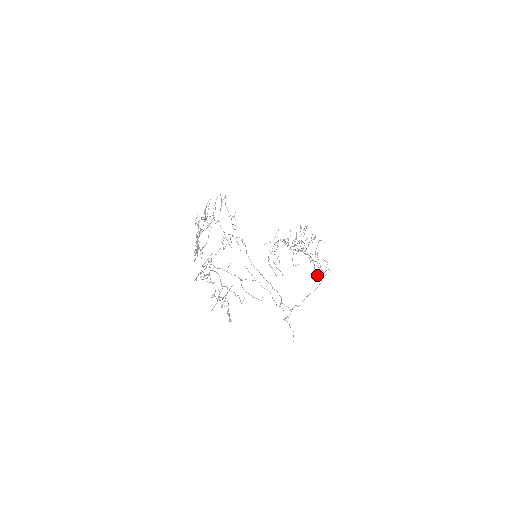
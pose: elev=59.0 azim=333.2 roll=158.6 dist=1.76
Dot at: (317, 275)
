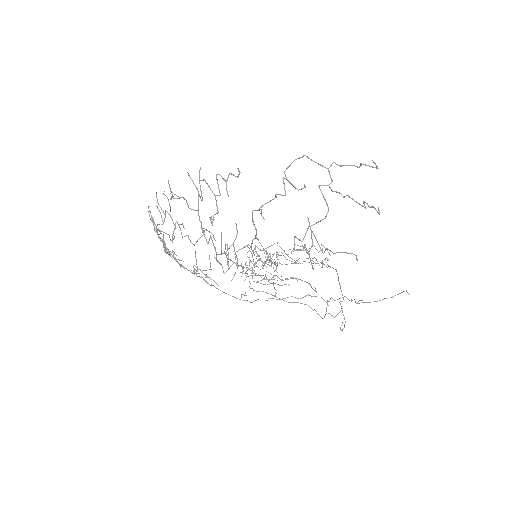
Dot at: (329, 254)
